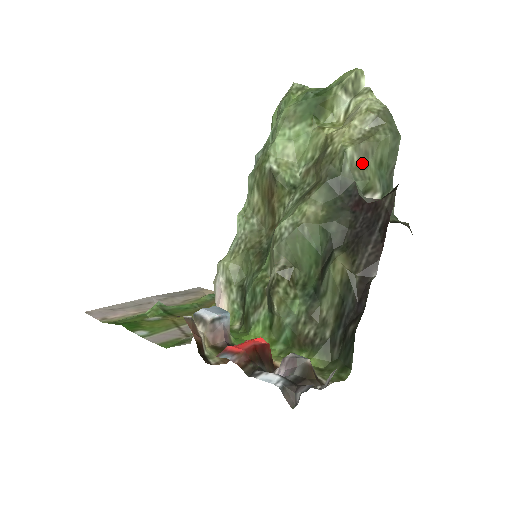
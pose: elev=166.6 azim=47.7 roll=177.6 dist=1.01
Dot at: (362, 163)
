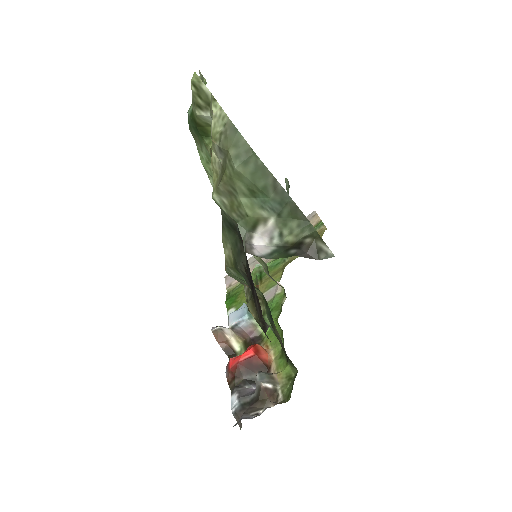
Dot at: (233, 202)
